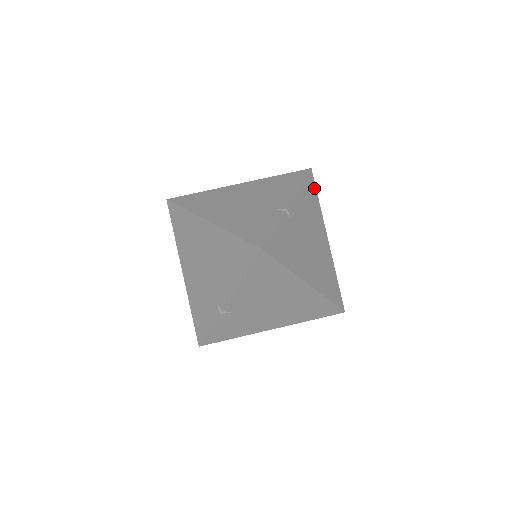
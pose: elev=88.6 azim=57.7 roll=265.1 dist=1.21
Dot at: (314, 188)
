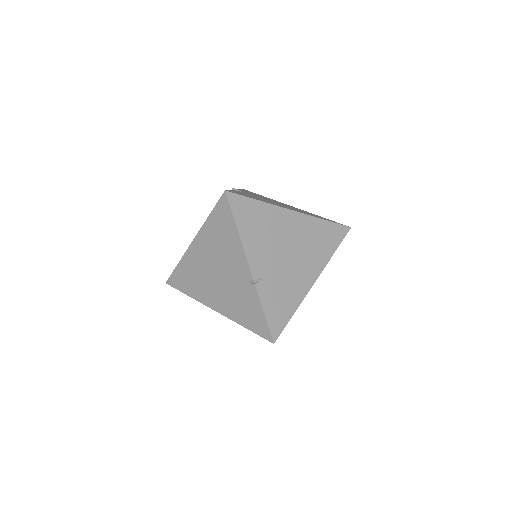
Dot at: (244, 201)
